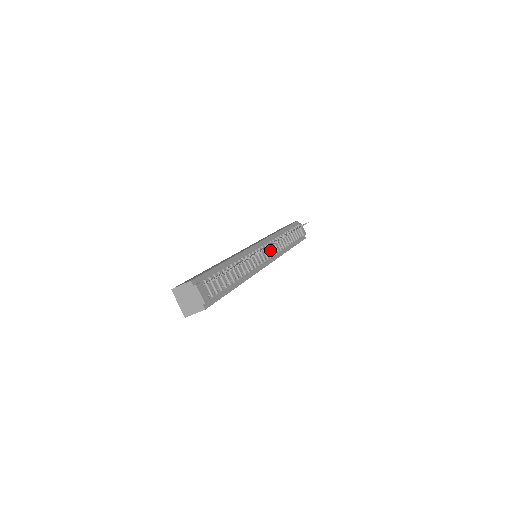
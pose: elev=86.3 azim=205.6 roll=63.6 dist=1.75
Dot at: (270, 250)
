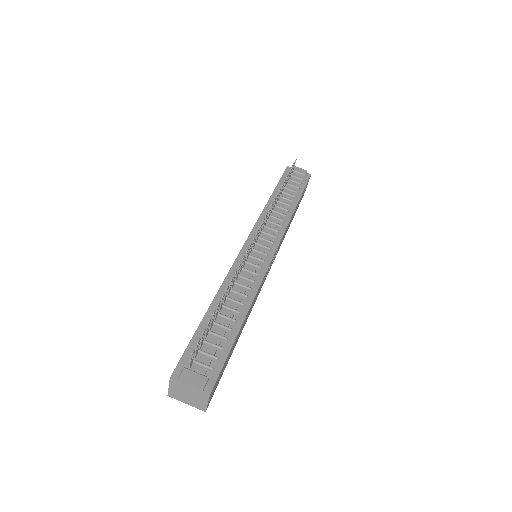
Dot at: (267, 235)
